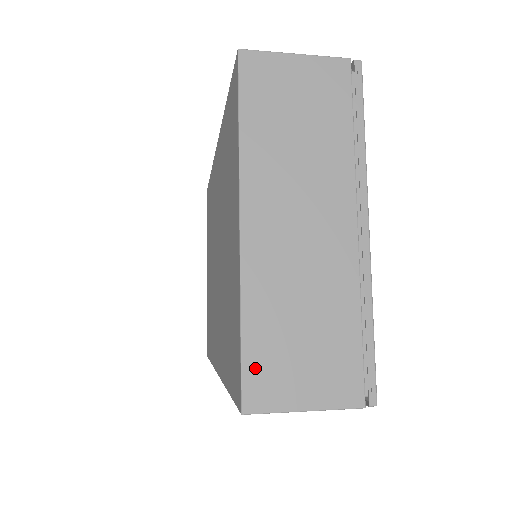
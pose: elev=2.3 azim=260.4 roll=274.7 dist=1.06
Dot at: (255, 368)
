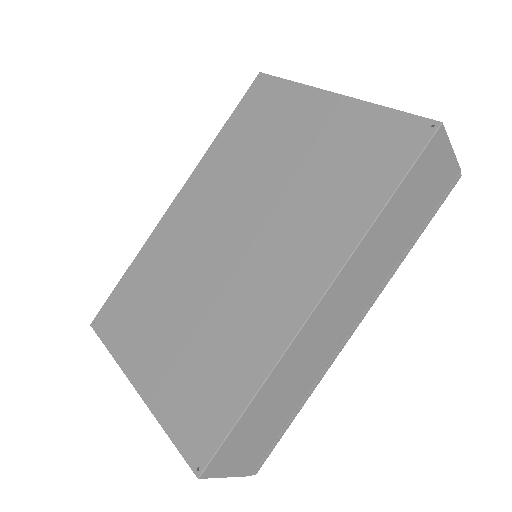
Dot at: occluded
